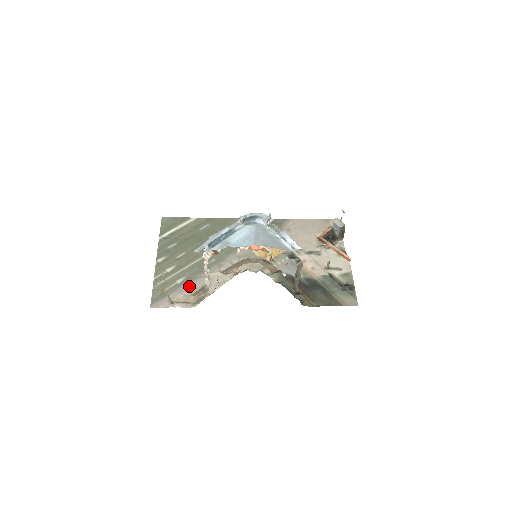
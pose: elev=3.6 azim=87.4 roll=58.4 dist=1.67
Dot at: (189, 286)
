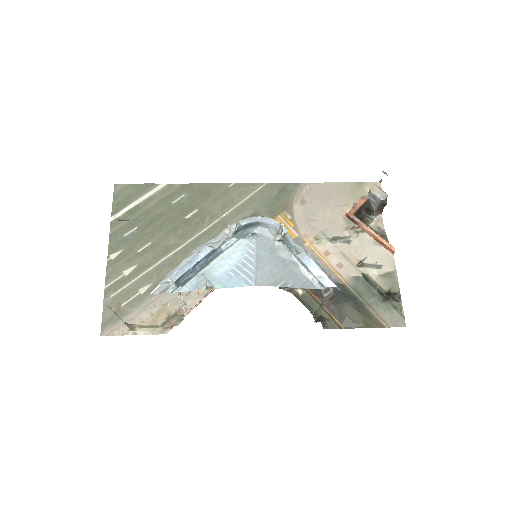
Dot at: (157, 299)
